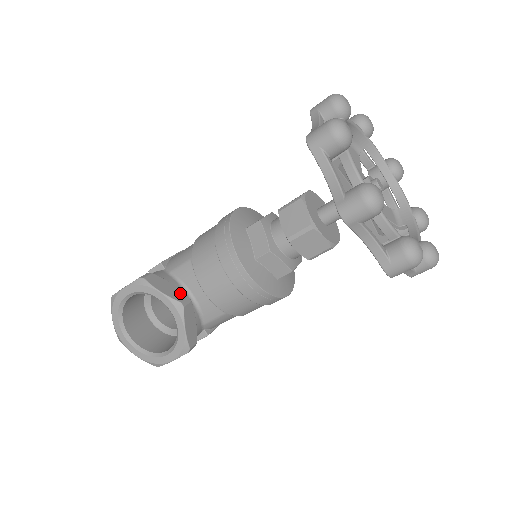
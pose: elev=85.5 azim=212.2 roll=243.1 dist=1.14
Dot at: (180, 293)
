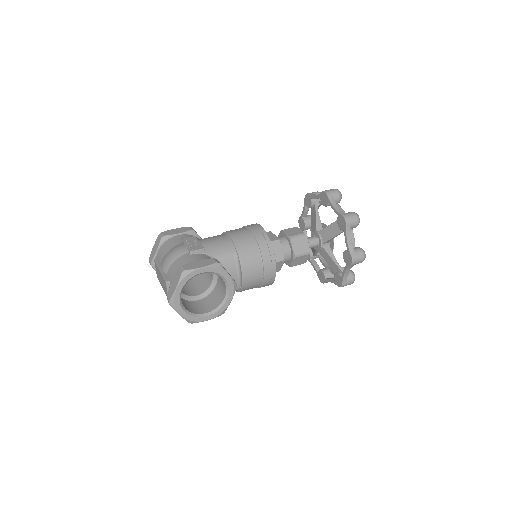
Dot at: occluded
